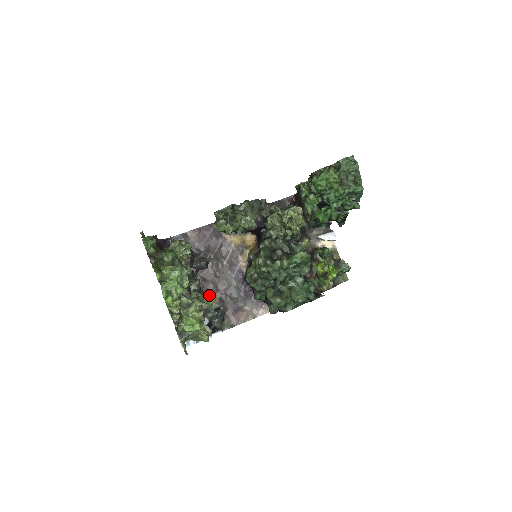
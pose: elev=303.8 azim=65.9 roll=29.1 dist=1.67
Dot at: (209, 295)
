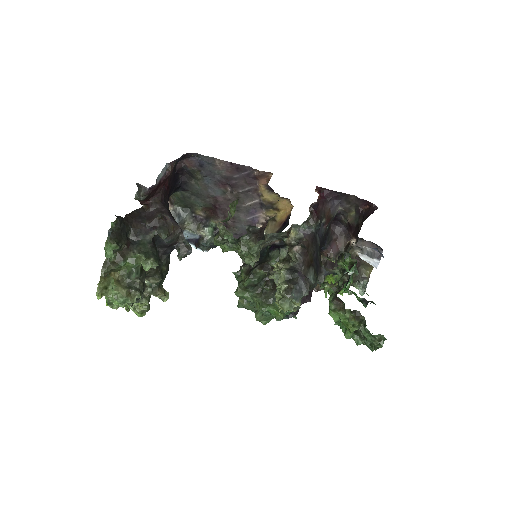
Dot at: (164, 295)
